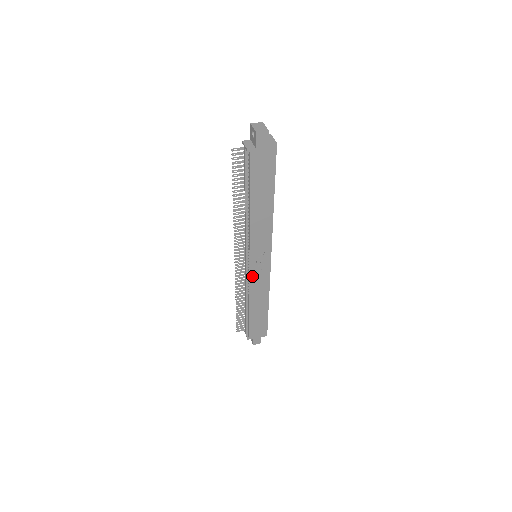
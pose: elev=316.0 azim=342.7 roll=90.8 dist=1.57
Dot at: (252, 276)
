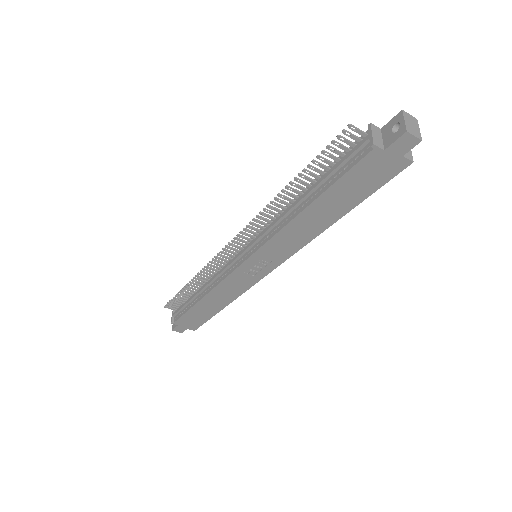
Dot at: (234, 274)
